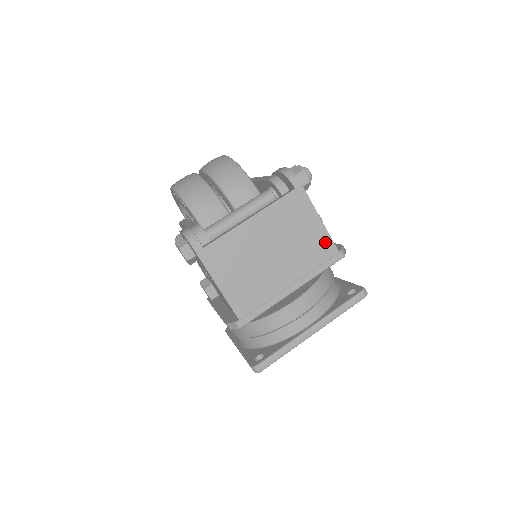
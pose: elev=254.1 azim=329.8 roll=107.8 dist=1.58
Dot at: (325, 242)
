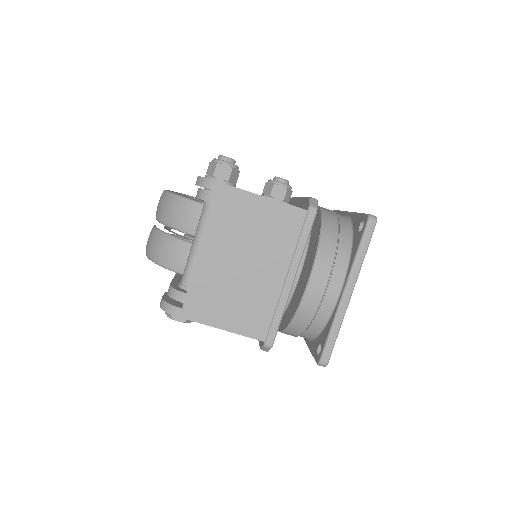
Dot at: (286, 213)
